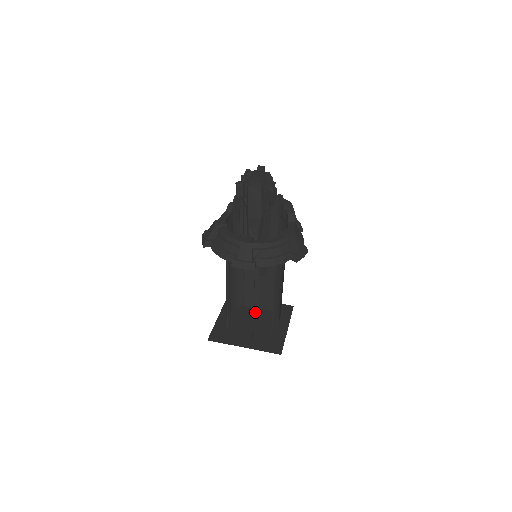
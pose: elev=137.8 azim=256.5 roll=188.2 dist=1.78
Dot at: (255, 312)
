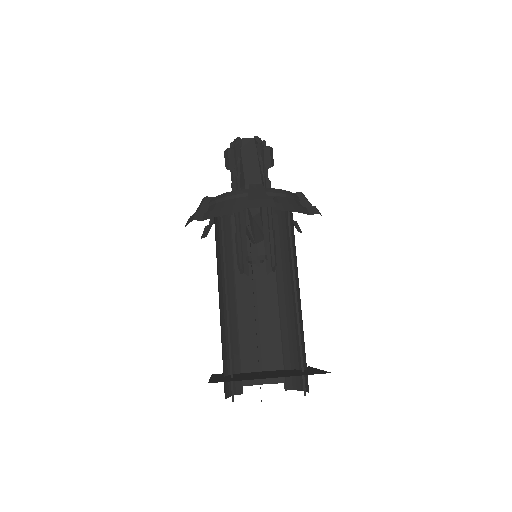
Dot at: (261, 372)
